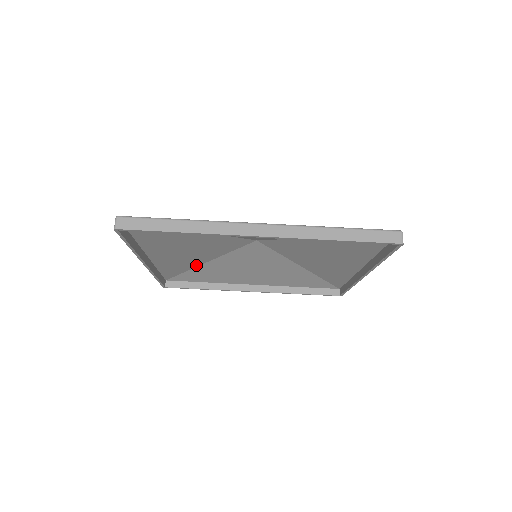
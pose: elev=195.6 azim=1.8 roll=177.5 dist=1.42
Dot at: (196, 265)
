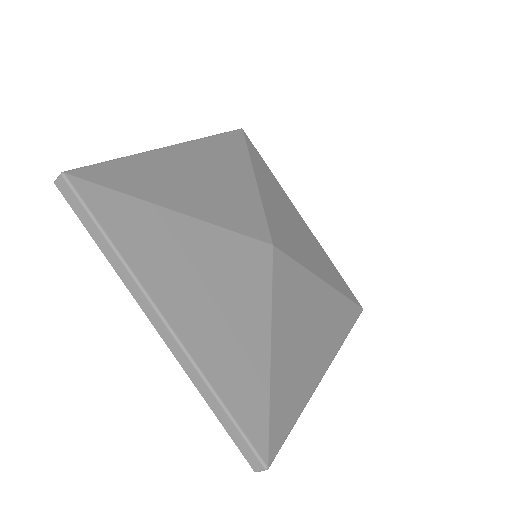
Dot at: (248, 170)
